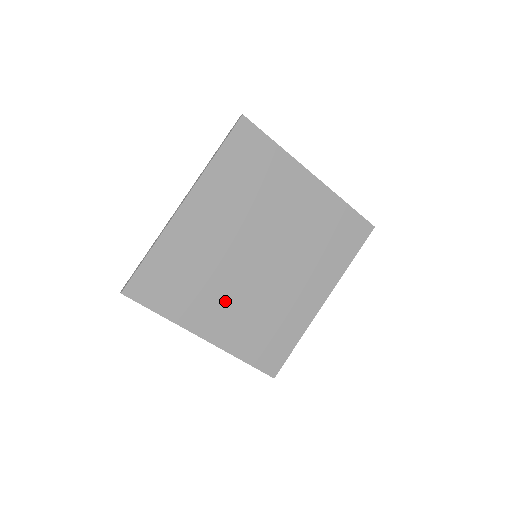
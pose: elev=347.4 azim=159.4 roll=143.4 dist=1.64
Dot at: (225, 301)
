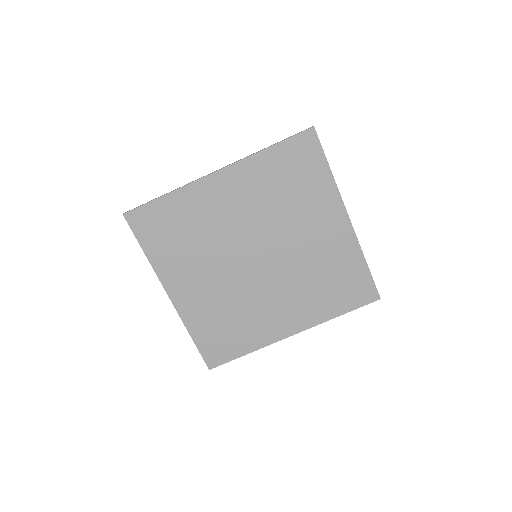
Dot at: (205, 276)
